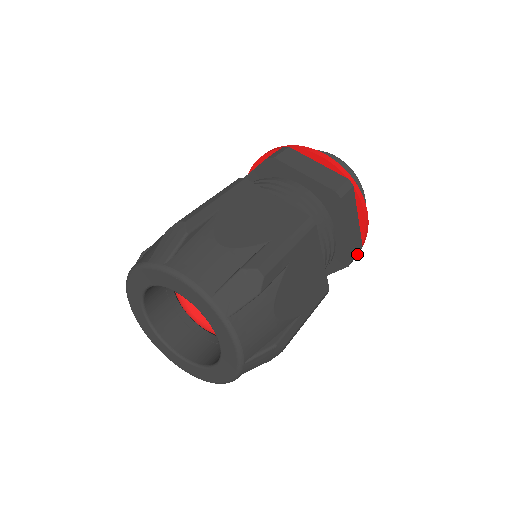
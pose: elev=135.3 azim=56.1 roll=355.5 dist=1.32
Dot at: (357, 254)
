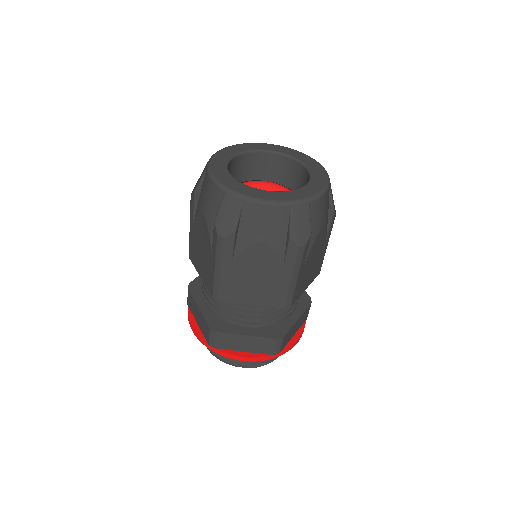
Dot at: occluded
